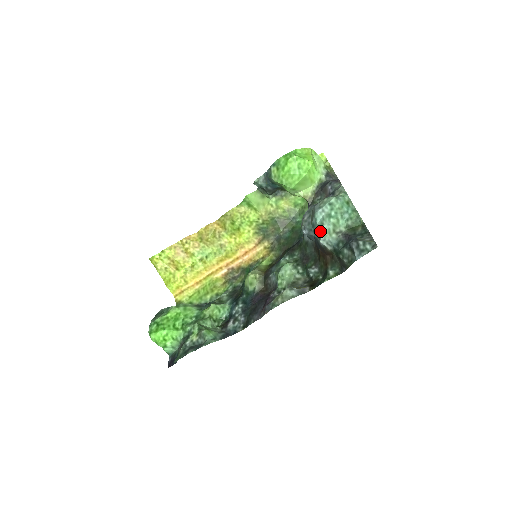
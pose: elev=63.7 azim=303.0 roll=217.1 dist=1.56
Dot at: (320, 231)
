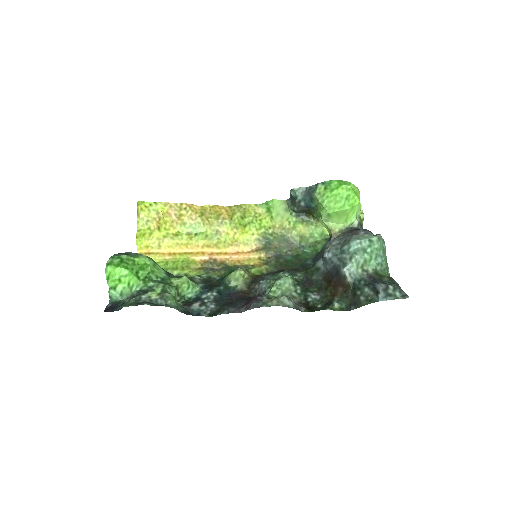
Dot at: (349, 259)
